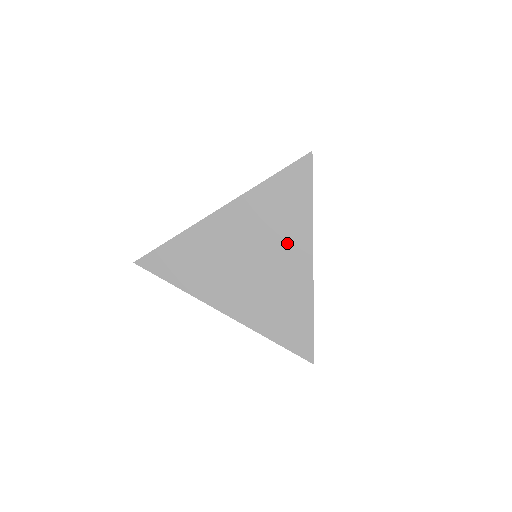
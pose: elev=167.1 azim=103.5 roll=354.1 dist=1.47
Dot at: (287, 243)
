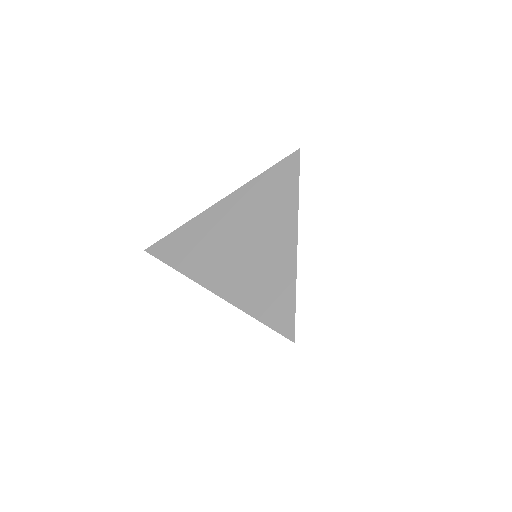
Dot at: occluded
